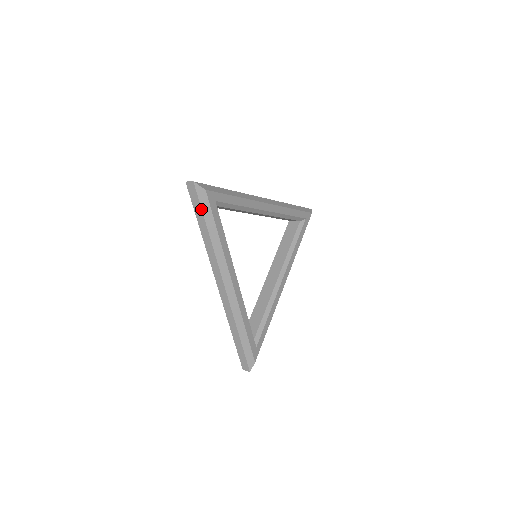
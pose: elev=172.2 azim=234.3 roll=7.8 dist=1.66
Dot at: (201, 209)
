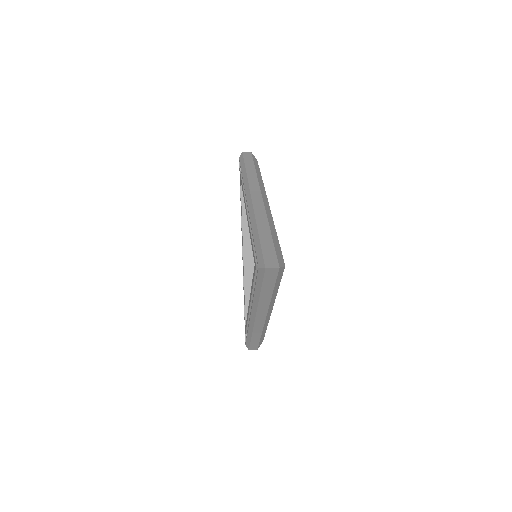
Dot at: (275, 283)
